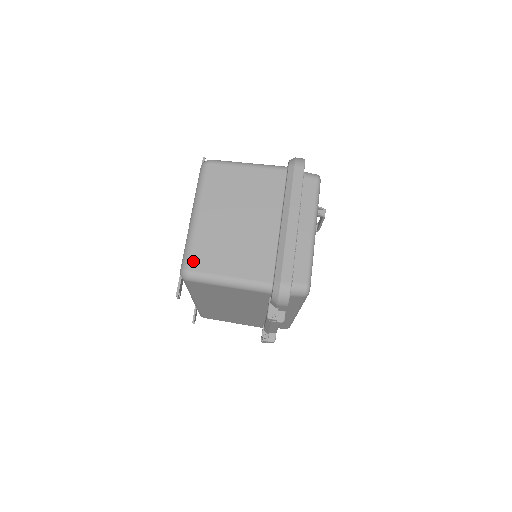
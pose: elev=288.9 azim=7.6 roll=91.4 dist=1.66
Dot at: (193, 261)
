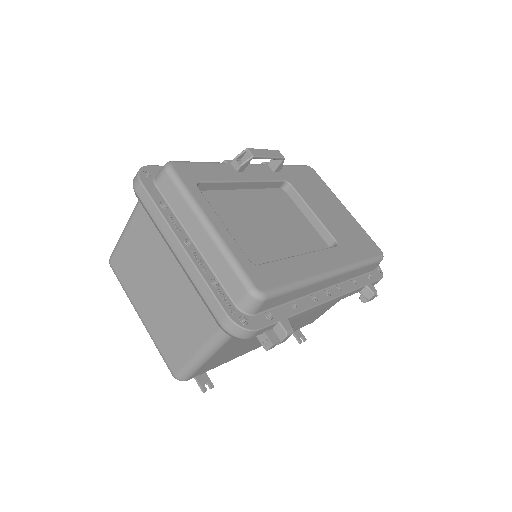
Dot at: (170, 363)
